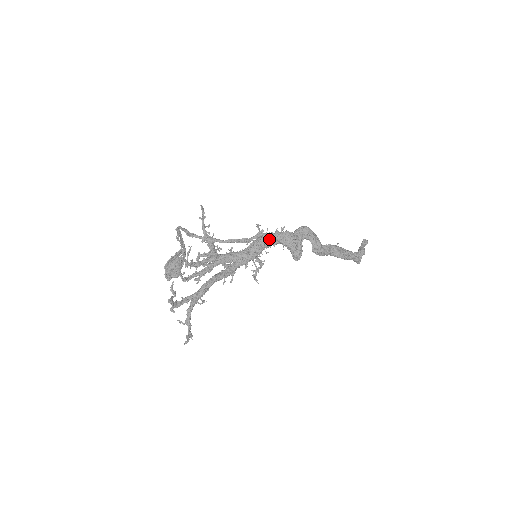
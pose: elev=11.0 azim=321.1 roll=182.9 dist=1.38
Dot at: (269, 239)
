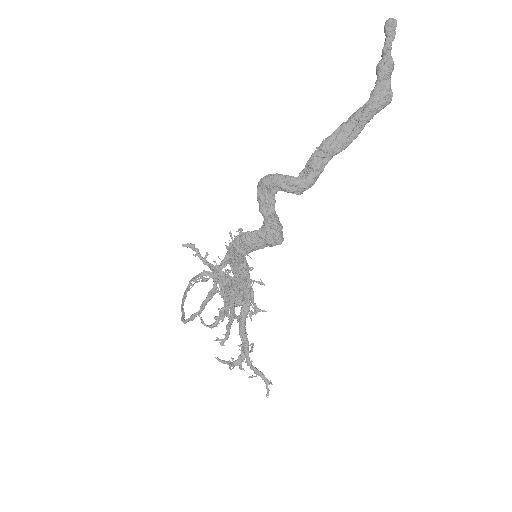
Dot at: (231, 261)
